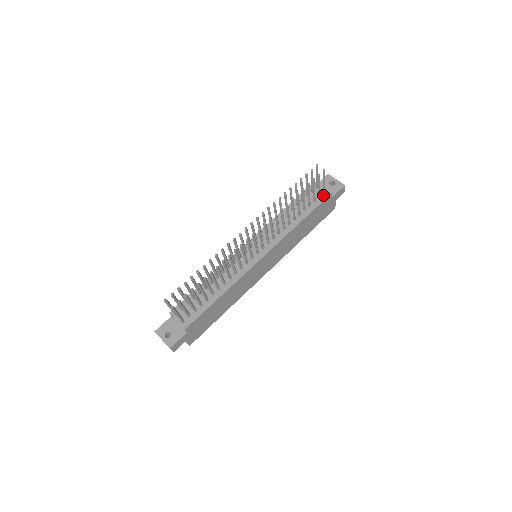
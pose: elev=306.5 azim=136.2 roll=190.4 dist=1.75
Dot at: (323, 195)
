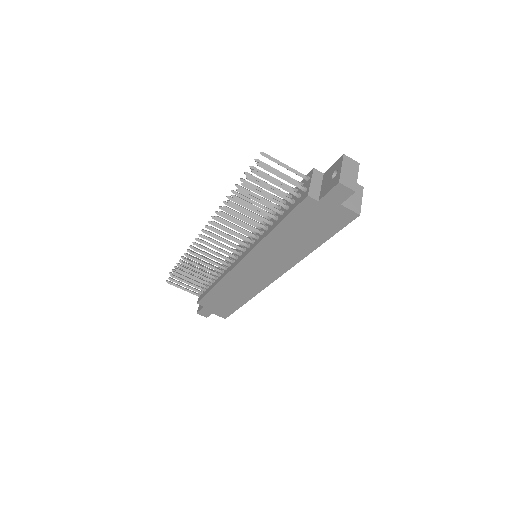
Dot at: (302, 196)
